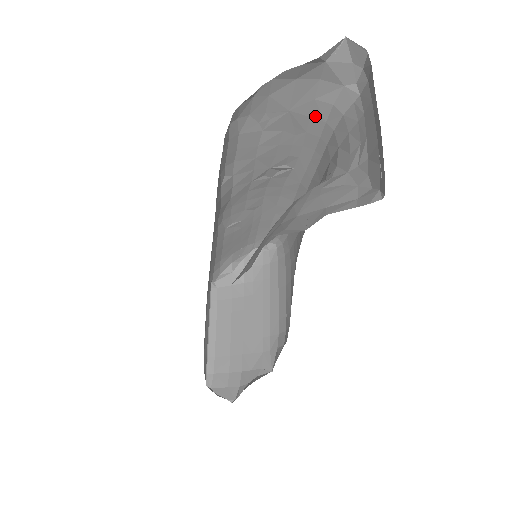
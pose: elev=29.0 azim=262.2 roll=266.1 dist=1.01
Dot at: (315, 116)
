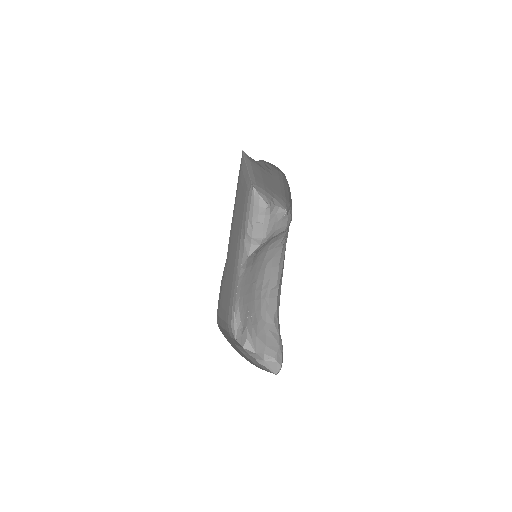
Dot at: occluded
